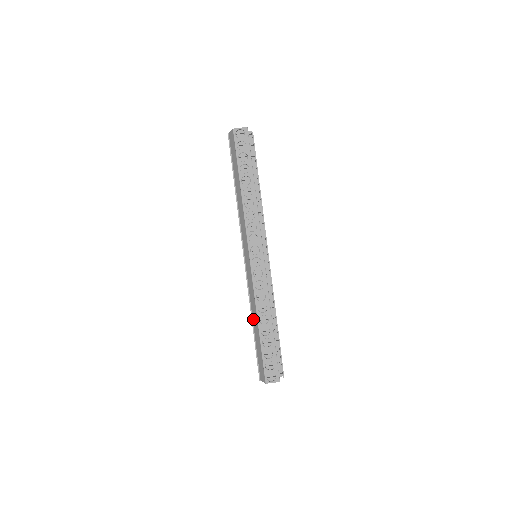
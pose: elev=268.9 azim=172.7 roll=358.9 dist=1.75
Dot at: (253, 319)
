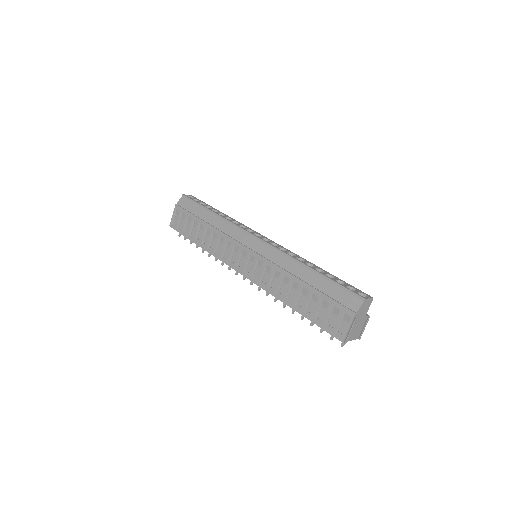
Dot at: (299, 276)
